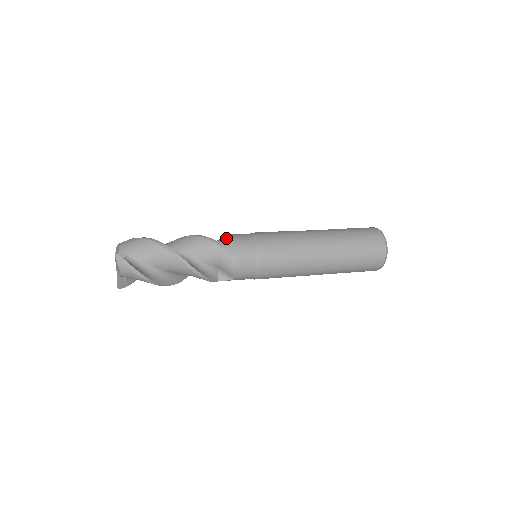
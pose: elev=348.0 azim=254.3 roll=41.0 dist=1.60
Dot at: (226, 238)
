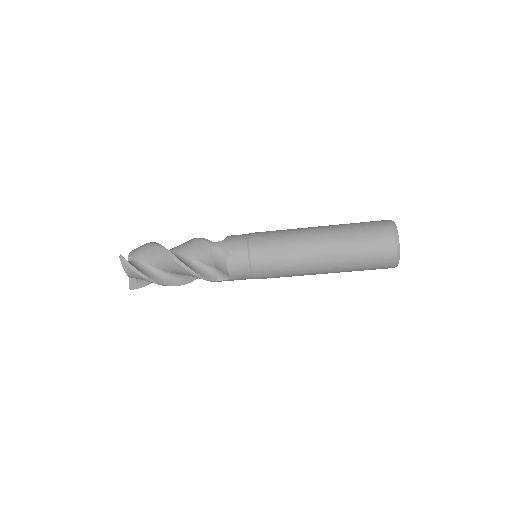
Dot at: (224, 239)
